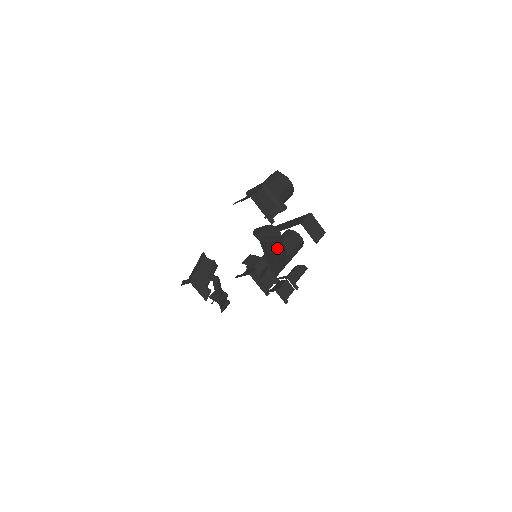
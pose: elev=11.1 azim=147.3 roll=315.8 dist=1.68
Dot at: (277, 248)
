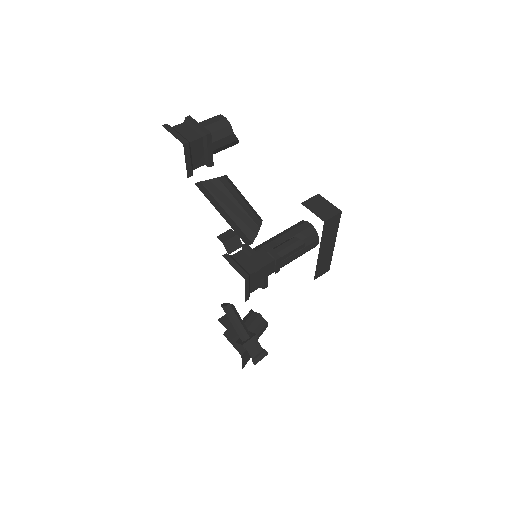
Dot at: (222, 193)
